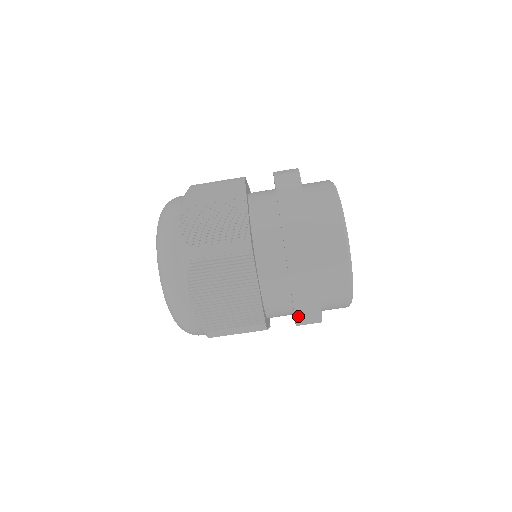
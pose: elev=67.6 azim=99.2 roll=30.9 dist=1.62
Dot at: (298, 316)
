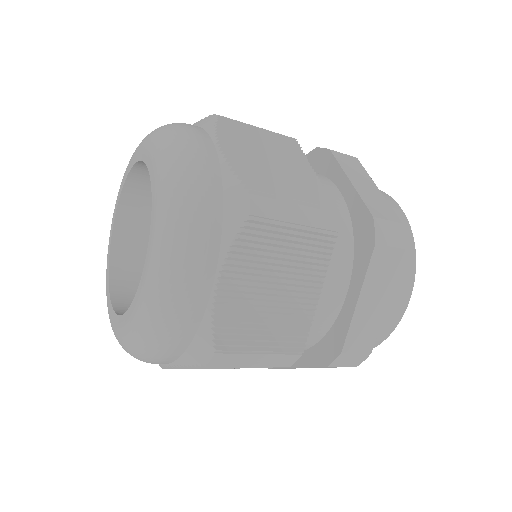
Dot at: (273, 368)
